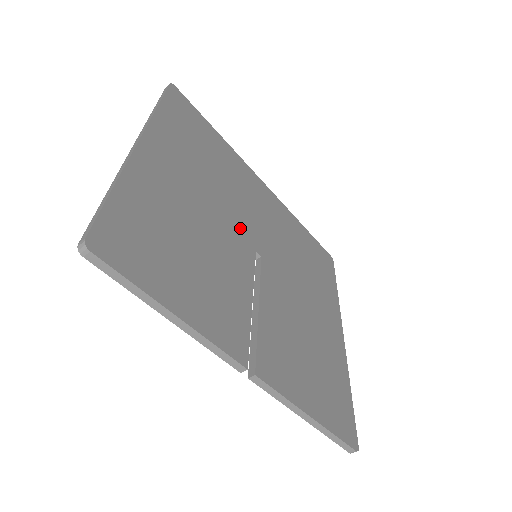
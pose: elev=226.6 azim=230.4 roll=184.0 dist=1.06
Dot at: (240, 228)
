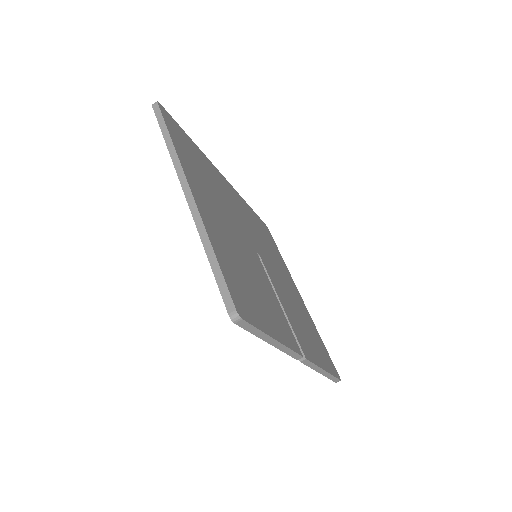
Dot at: (245, 236)
